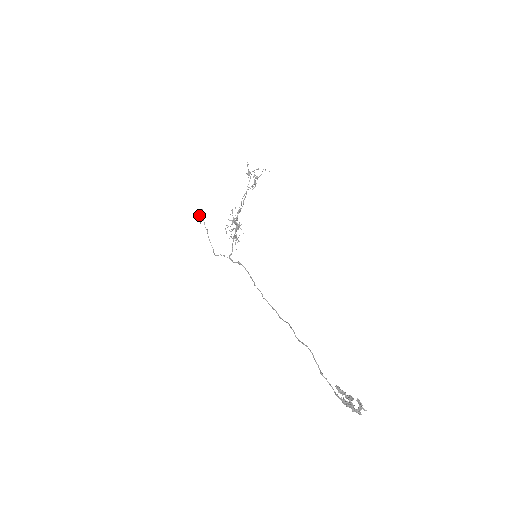
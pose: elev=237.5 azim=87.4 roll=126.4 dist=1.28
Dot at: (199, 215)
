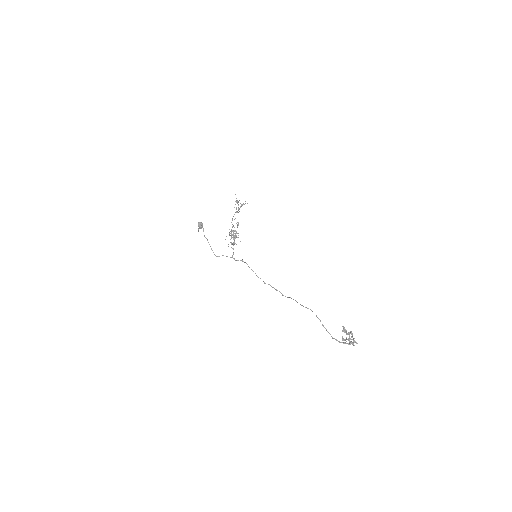
Dot at: (200, 227)
